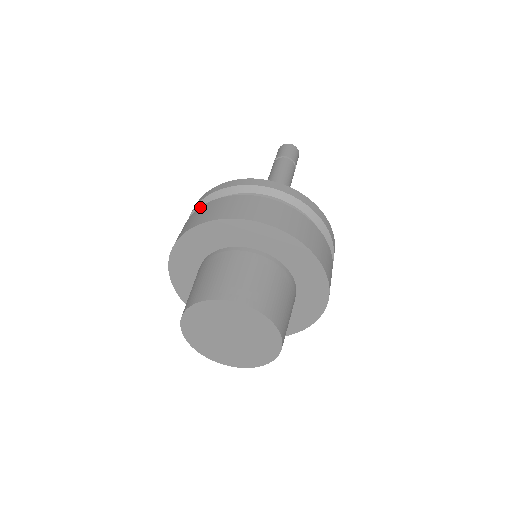
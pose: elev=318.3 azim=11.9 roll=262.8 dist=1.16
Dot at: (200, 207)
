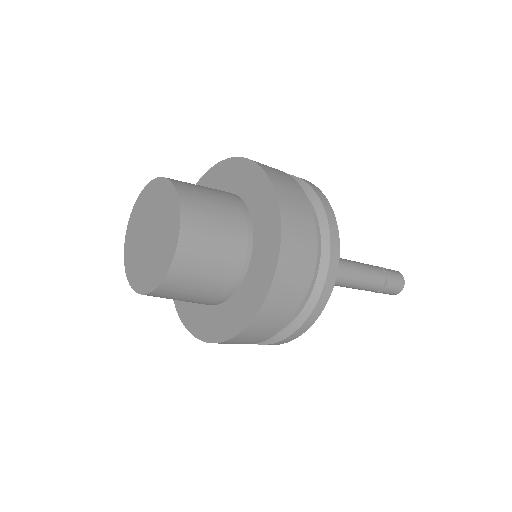
Dot at: occluded
